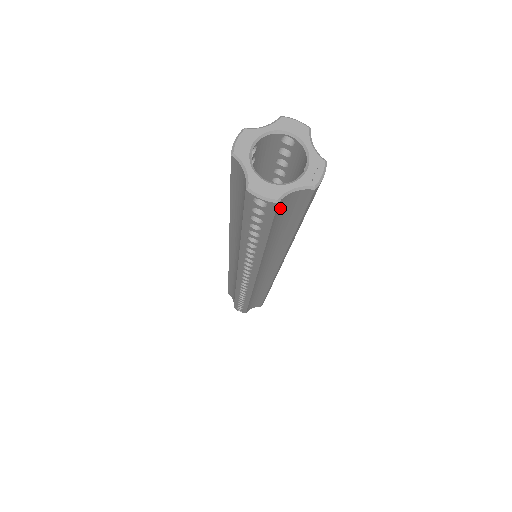
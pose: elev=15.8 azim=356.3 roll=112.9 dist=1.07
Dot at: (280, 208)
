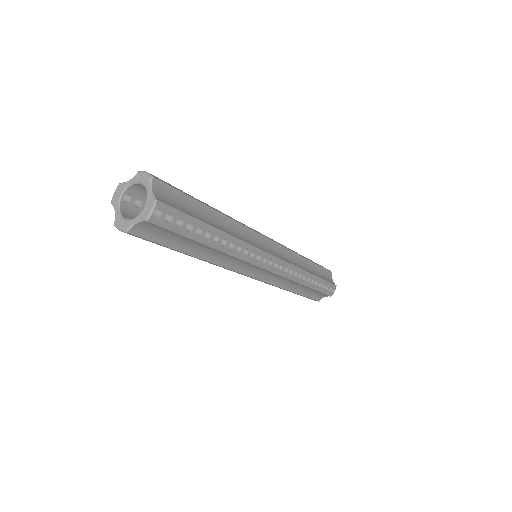
Dot at: (145, 233)
